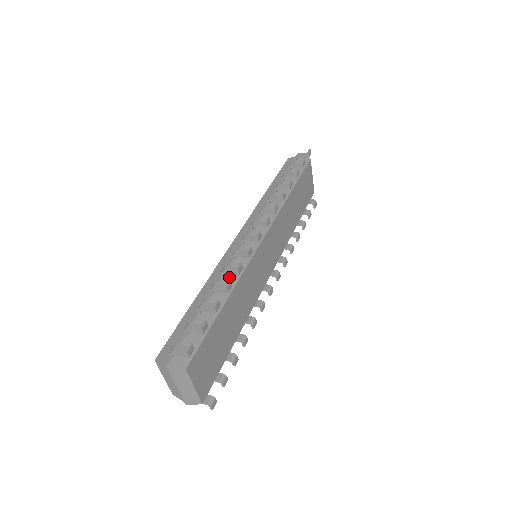
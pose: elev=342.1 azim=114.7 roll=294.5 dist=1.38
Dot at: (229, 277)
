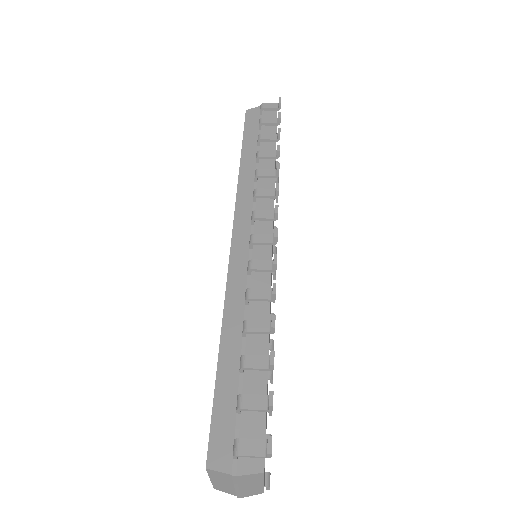
Dot at: (256, 303)
